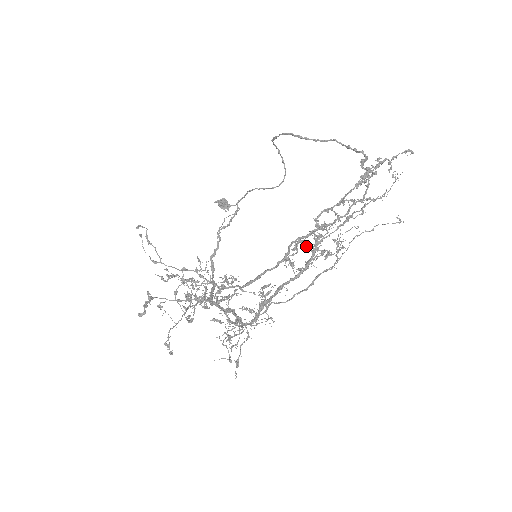
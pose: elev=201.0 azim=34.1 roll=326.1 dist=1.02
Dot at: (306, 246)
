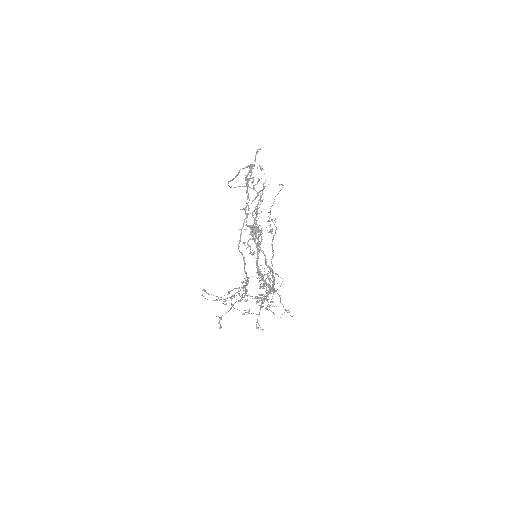
Dot at: occluded
